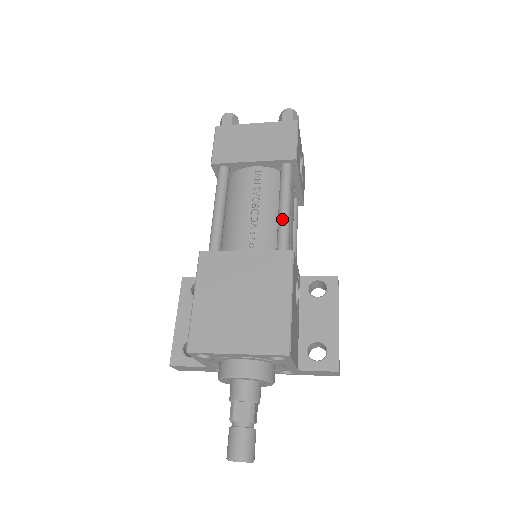
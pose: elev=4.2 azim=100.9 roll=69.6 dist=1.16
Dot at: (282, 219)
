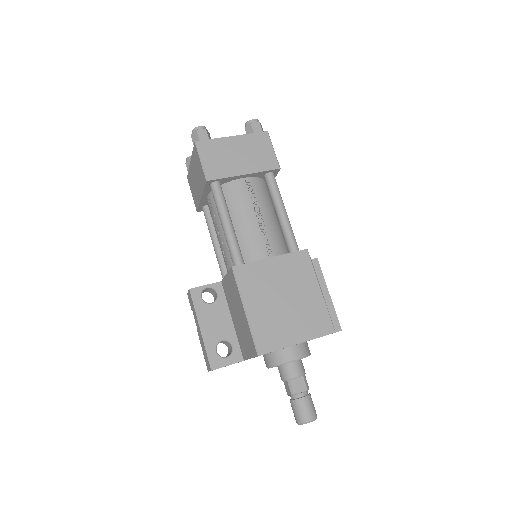
Dot at: (286, 223)
